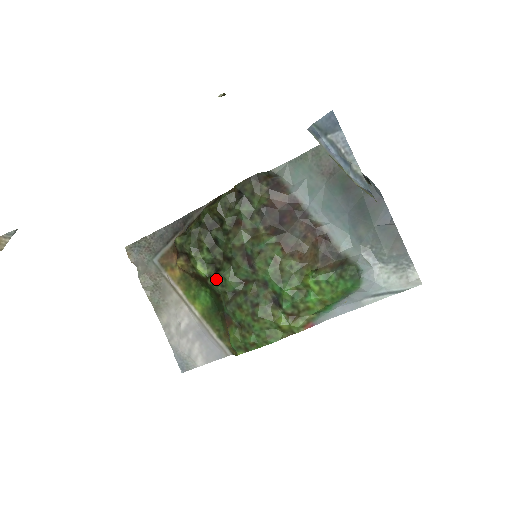
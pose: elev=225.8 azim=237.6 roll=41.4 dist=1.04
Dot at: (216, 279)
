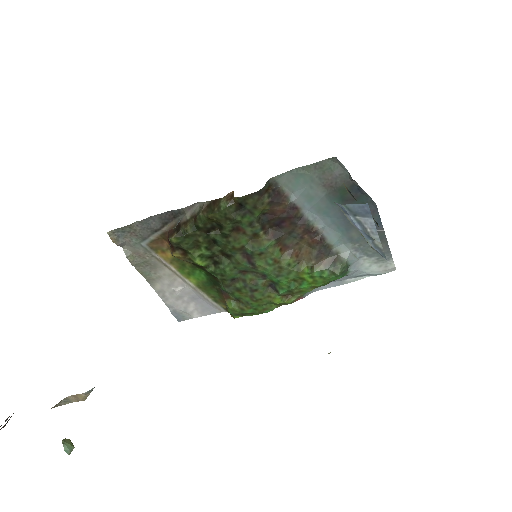
Dot at: (215, 271)
